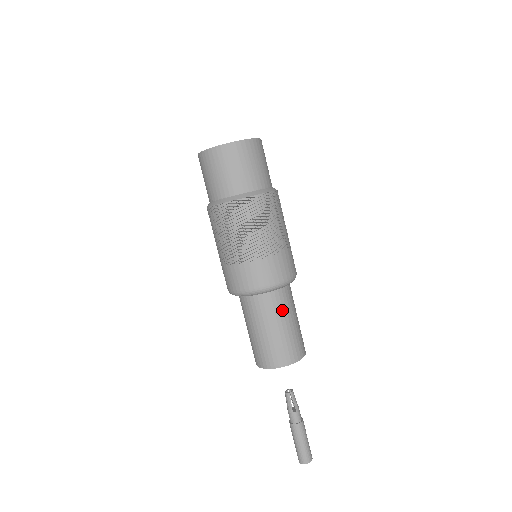
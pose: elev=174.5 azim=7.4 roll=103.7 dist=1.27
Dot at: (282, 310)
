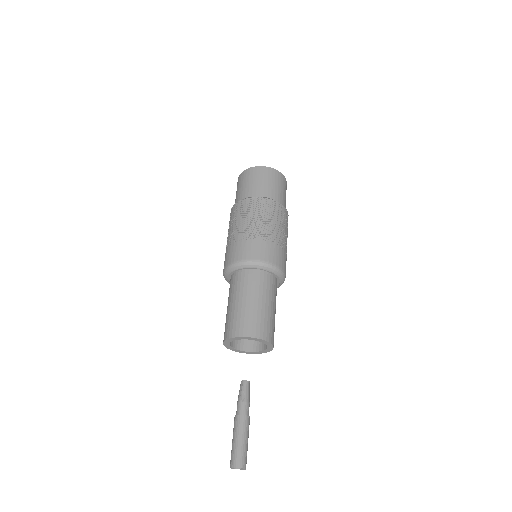
Dot at: (247, 288)
